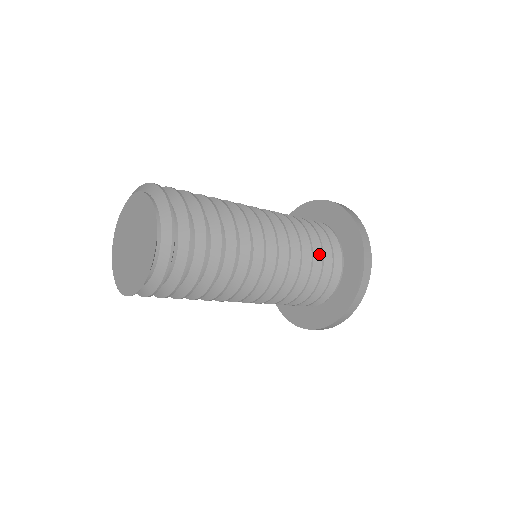
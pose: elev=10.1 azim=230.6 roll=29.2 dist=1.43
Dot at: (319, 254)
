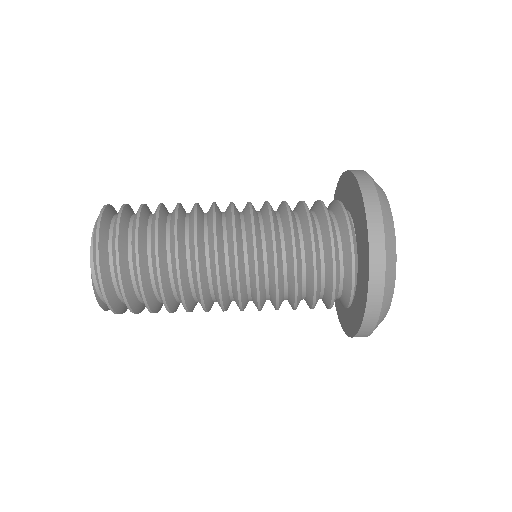
Dot at: (310, 304)
